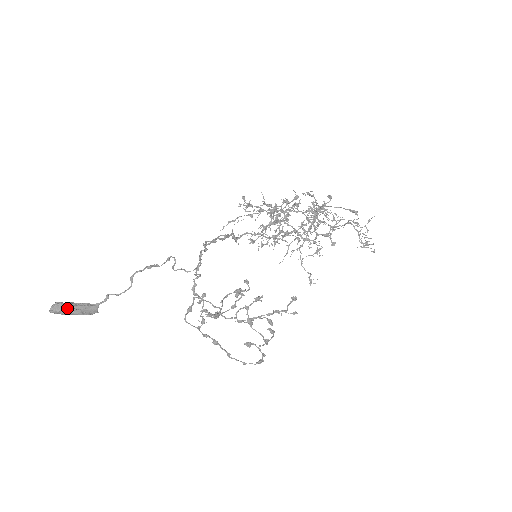
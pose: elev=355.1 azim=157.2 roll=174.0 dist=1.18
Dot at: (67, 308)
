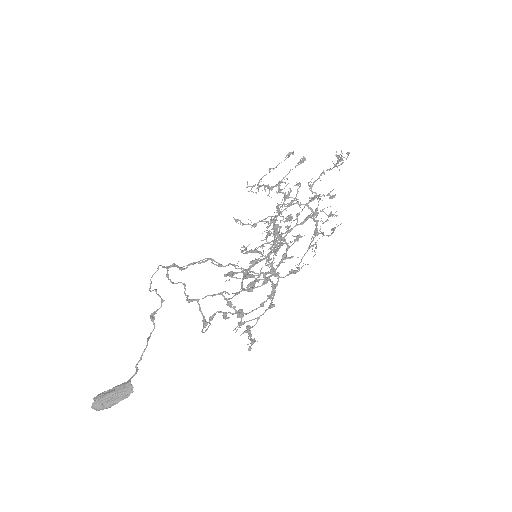
Dot at: (102, 394)
